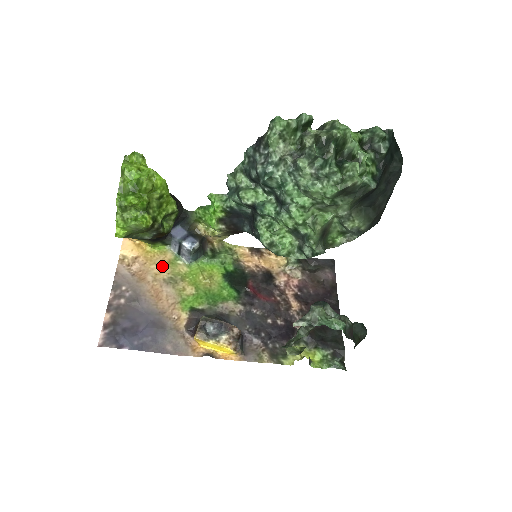
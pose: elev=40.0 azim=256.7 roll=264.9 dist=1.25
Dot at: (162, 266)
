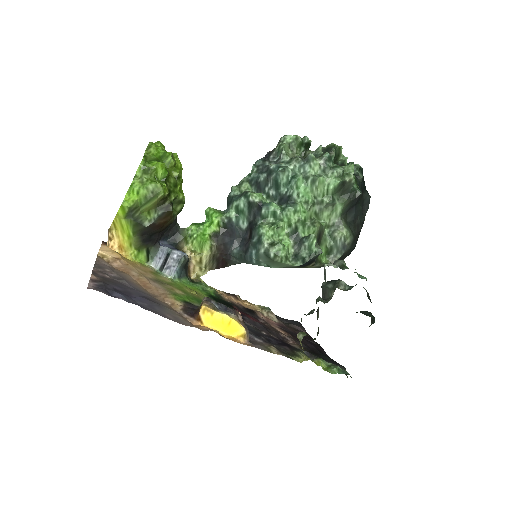
Dot at: (145, 271)
